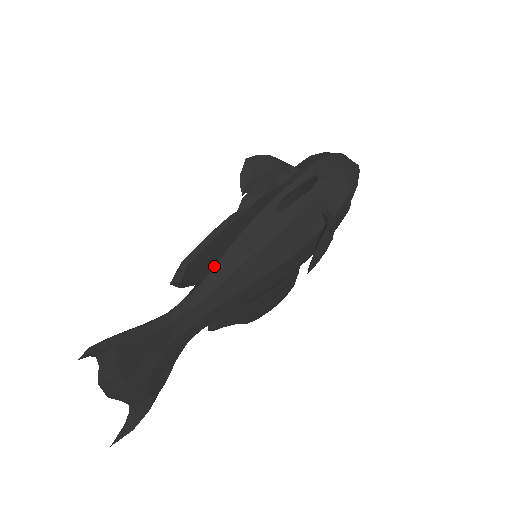
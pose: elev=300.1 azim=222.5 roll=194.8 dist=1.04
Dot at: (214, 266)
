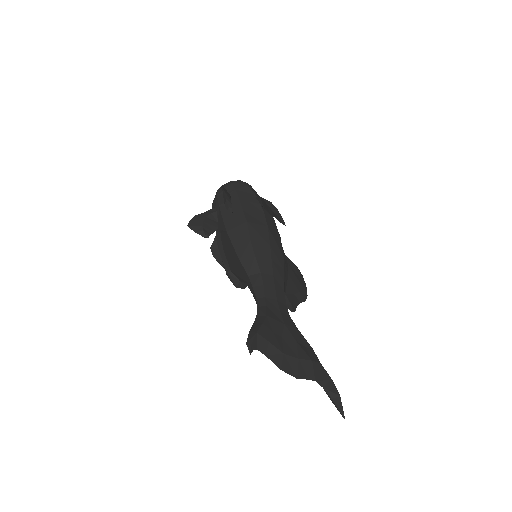
Dot at: (244, 270)
